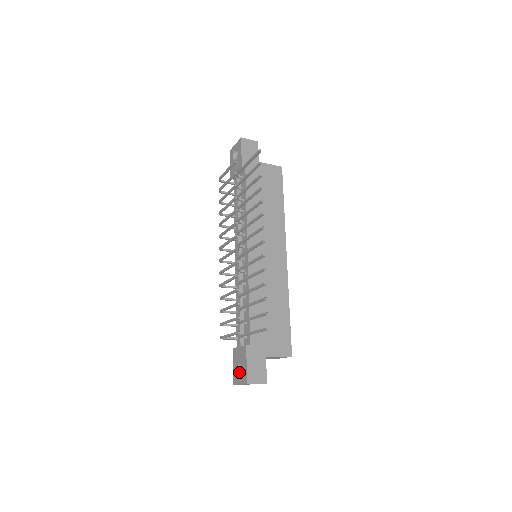
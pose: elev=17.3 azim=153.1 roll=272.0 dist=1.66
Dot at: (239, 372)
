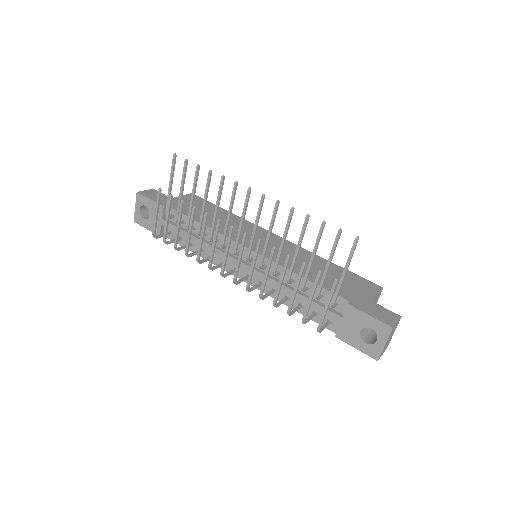
Dot at: (368, 342)
